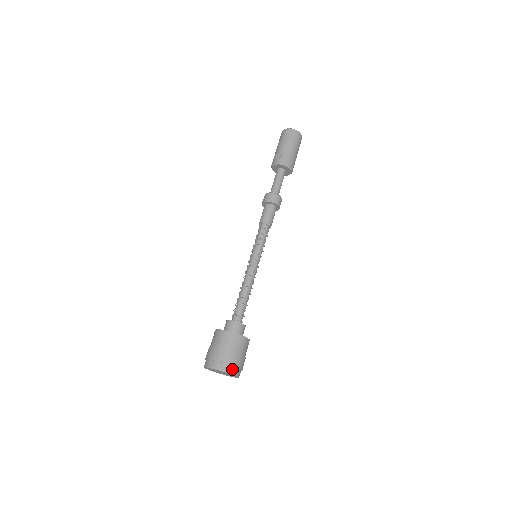
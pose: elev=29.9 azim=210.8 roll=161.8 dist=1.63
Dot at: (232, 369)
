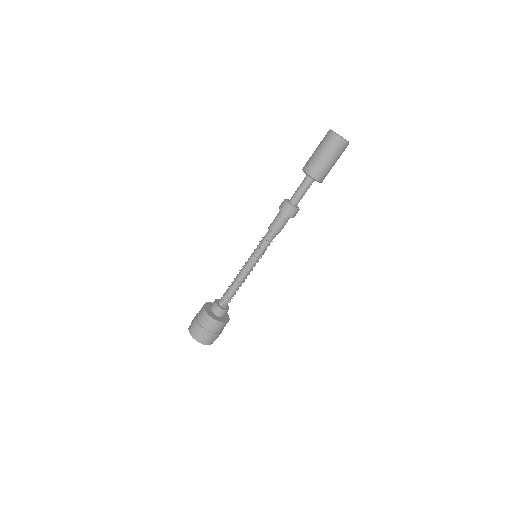
Dot at: (199, 338)
